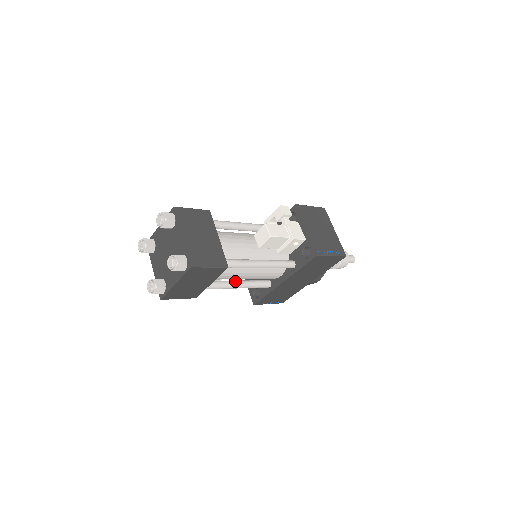
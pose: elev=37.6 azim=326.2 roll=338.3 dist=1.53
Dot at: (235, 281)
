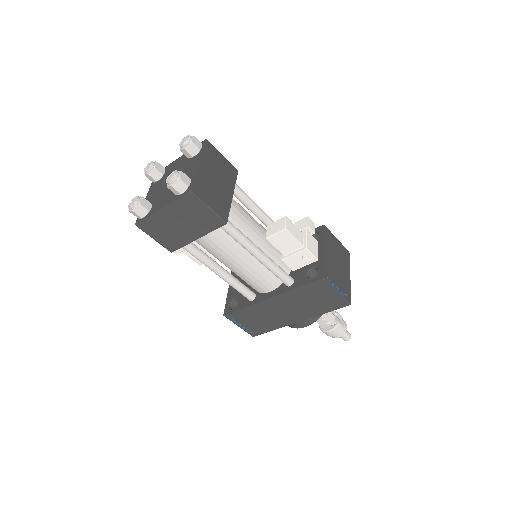
Dot at: (221, 266)
